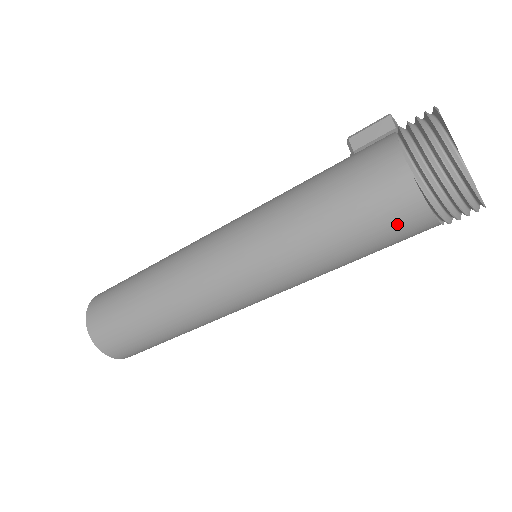
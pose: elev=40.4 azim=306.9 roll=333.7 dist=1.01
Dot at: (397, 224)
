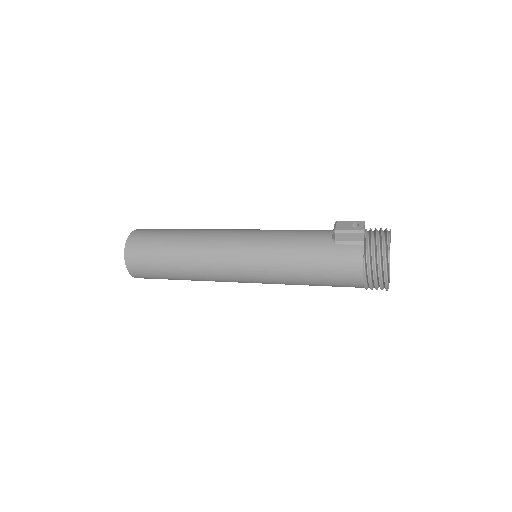
Dot at: occluded
